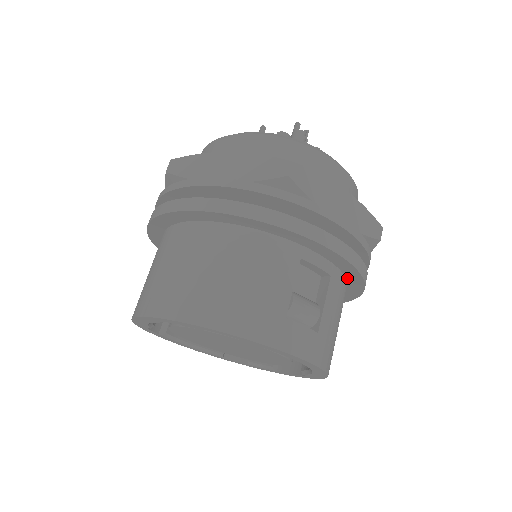
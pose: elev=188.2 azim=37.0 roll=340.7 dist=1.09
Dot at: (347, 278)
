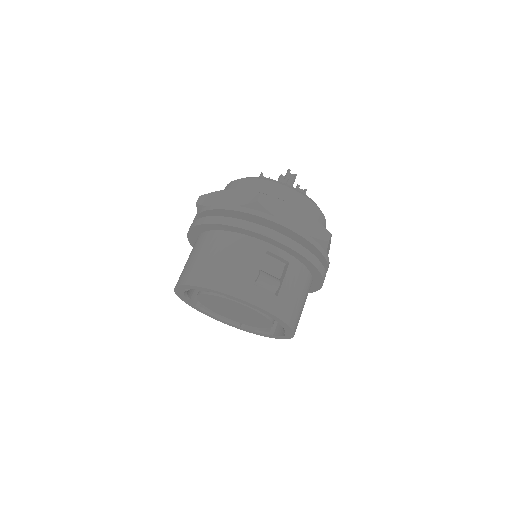
Dot at: (306, 266)
